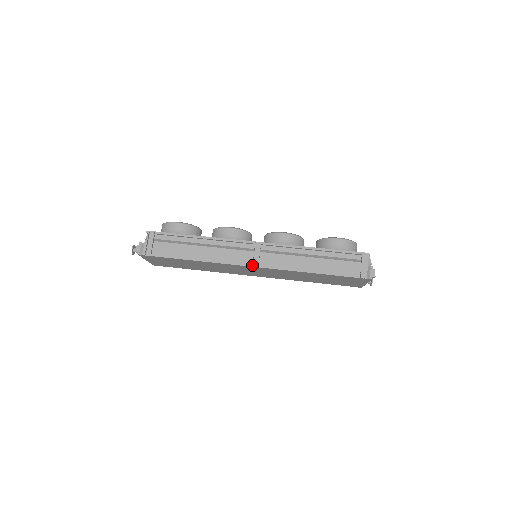
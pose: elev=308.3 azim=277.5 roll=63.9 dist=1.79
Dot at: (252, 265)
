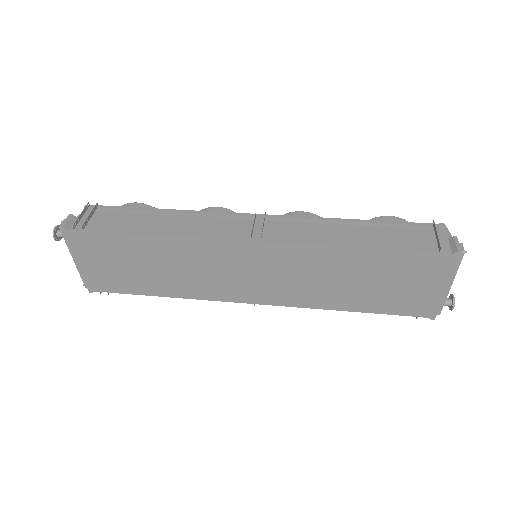
Dot at: (250, 237)
